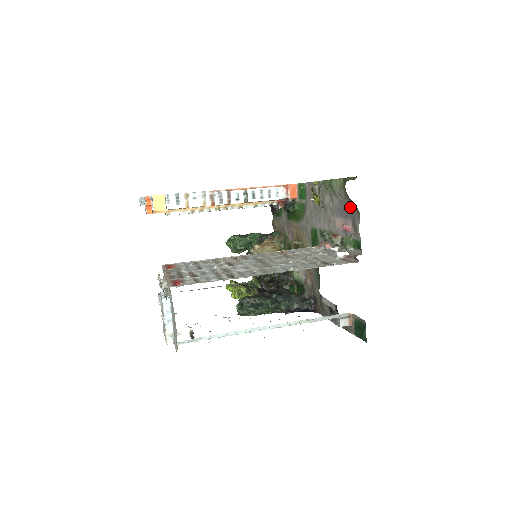
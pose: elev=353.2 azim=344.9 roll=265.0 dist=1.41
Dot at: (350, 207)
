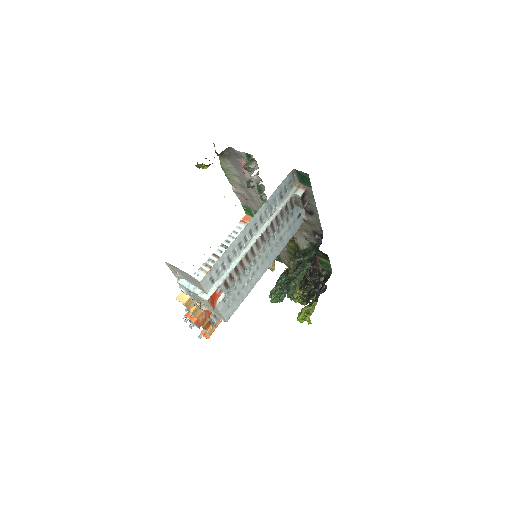
Dot at: (232, 157)
